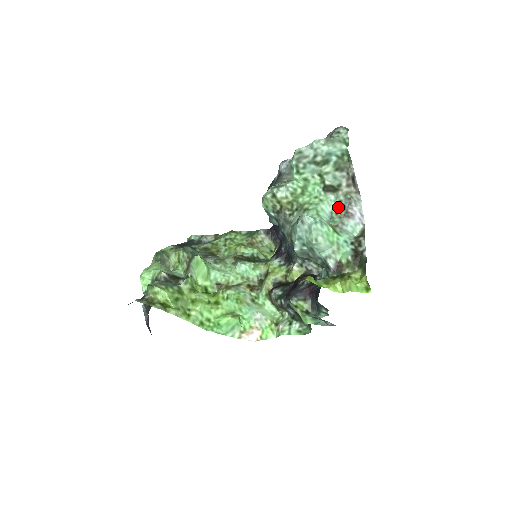
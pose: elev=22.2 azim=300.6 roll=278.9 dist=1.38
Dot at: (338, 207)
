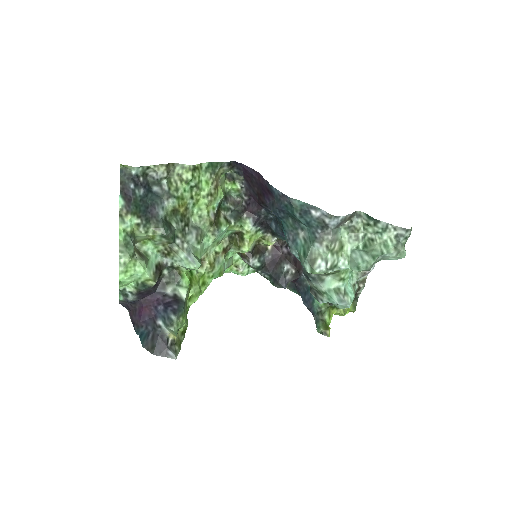
Dot at: occluded
